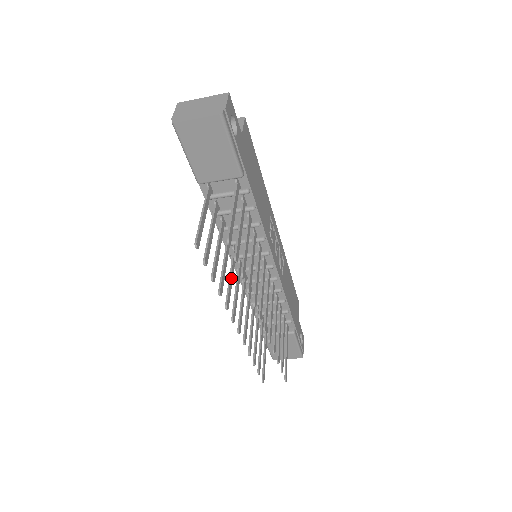
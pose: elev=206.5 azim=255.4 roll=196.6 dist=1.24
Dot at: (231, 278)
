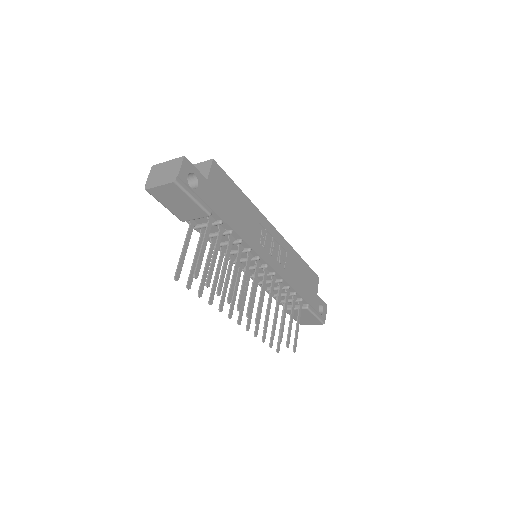
Dot at: (226, 284)
